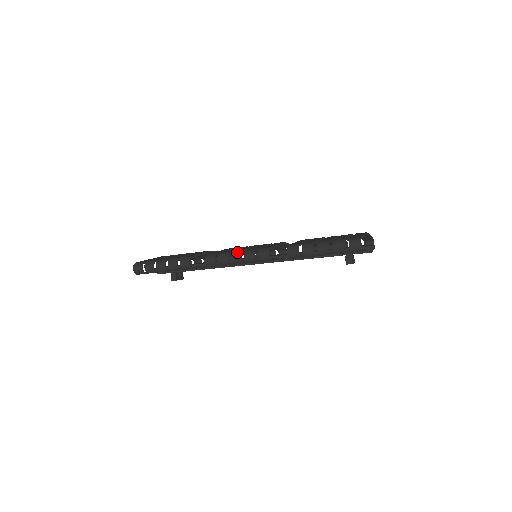
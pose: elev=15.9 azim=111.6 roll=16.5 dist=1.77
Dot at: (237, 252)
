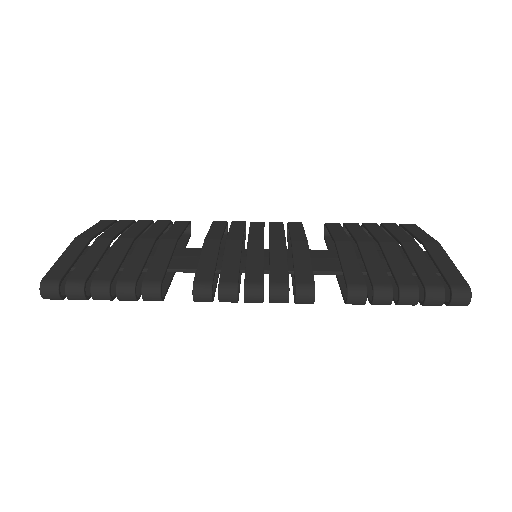
Dot at: (255, 286)
